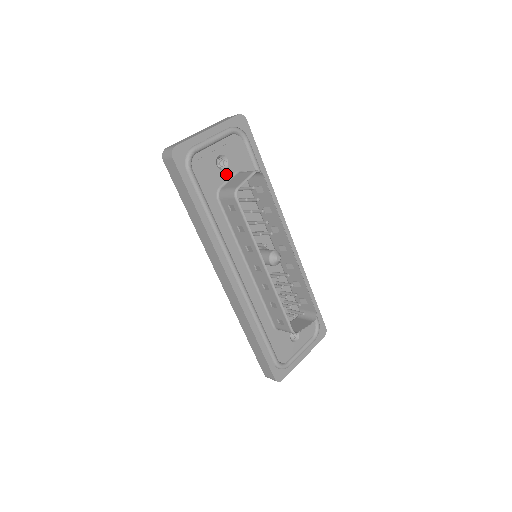
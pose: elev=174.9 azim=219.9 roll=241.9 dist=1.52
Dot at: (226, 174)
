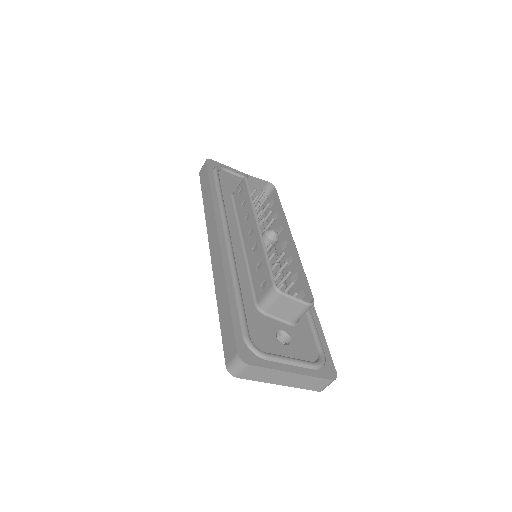
Dot at: occluded
